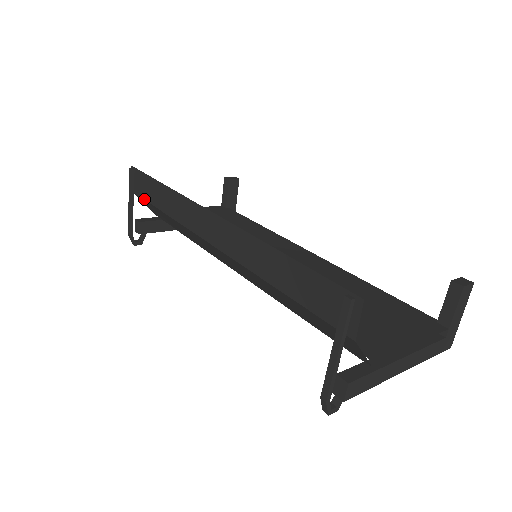
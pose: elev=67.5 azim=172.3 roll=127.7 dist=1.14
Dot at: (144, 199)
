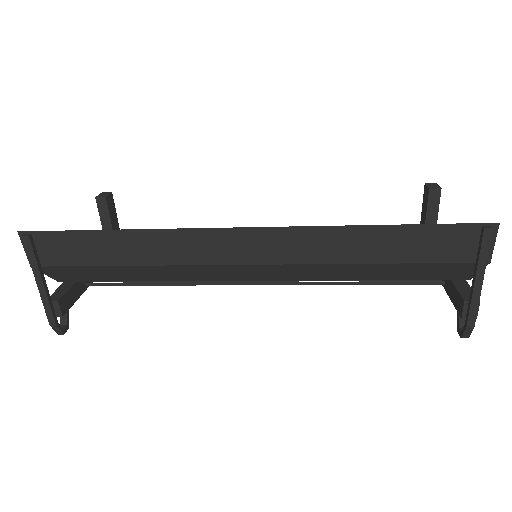
Dot at: (69, 266)
